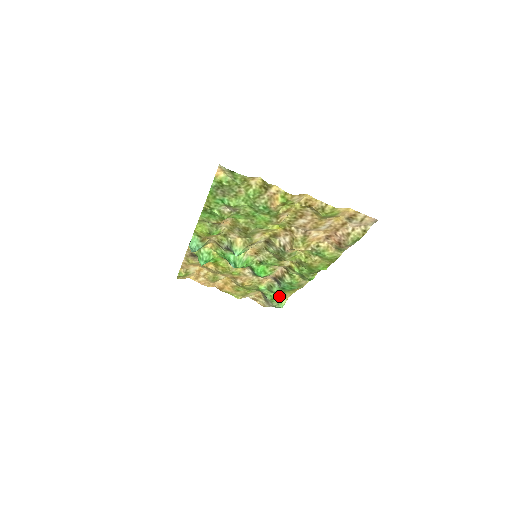
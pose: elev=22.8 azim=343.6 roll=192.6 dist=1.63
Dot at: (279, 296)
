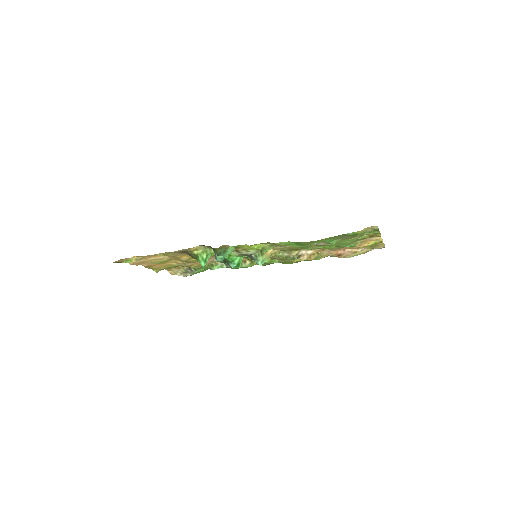
Dot at: occluded
